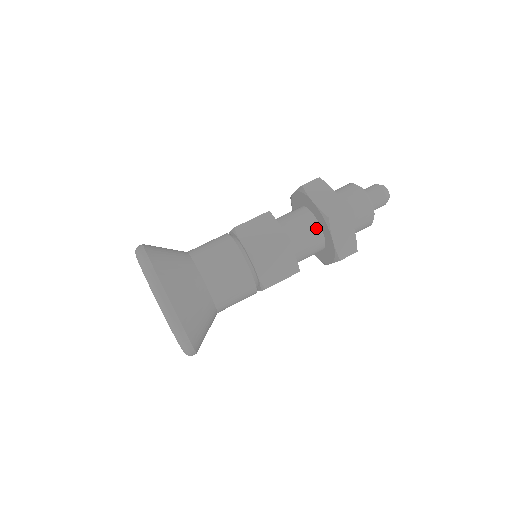
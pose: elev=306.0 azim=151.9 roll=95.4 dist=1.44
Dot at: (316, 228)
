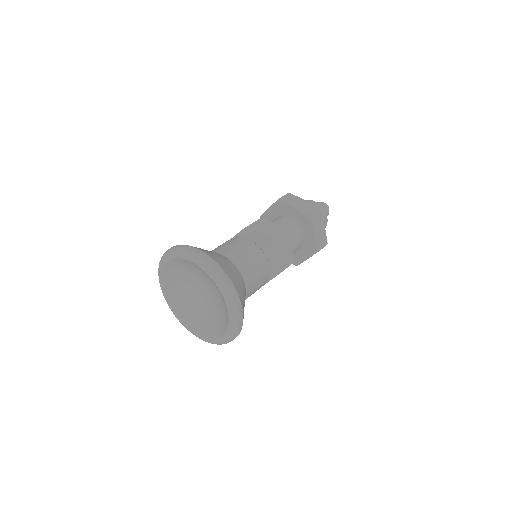
Dot at: (298, 228)
